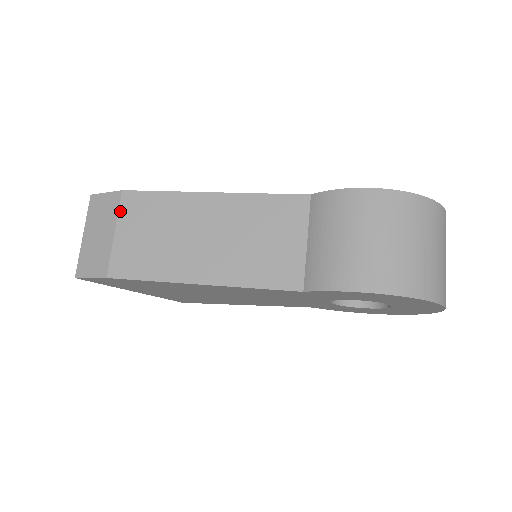
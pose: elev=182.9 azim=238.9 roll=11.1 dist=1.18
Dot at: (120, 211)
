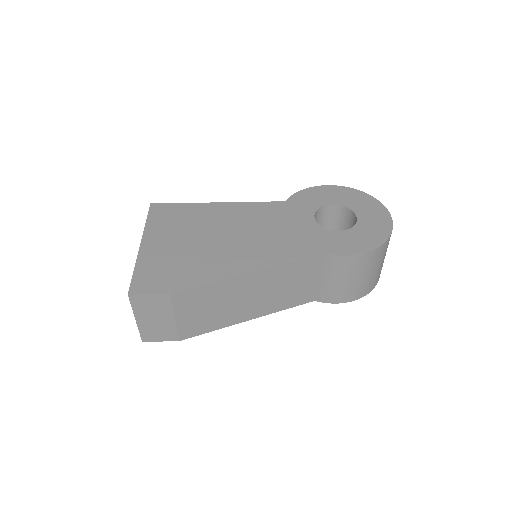
Dot at: (174, 306)
